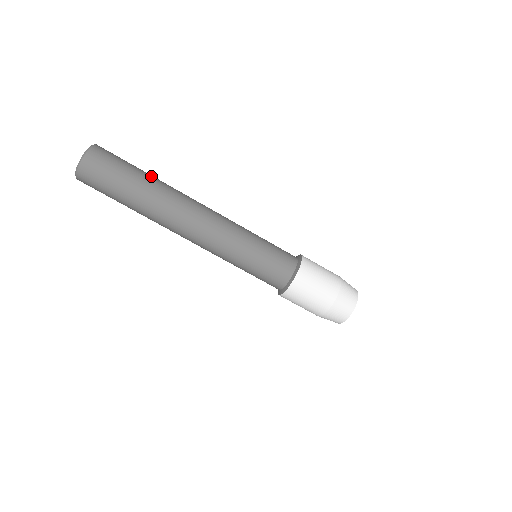
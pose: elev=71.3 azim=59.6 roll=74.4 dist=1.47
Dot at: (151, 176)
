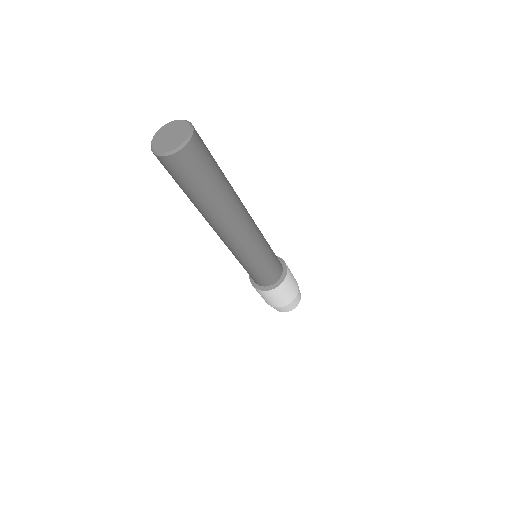
Dot at: (222, 187)
